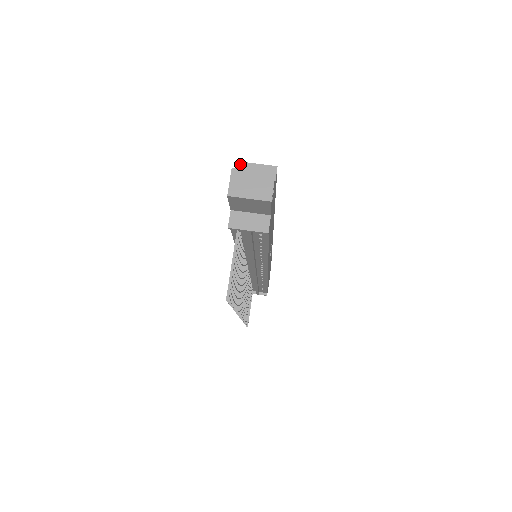
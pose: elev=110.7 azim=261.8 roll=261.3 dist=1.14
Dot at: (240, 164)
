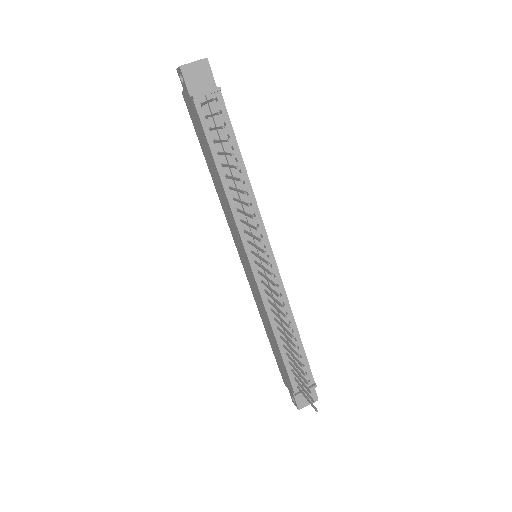
Dot at: occluded
